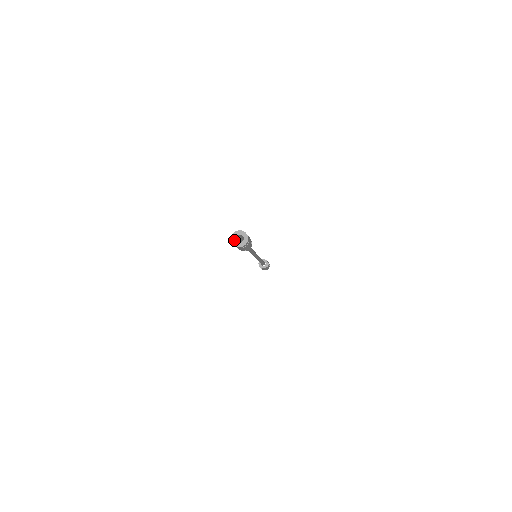
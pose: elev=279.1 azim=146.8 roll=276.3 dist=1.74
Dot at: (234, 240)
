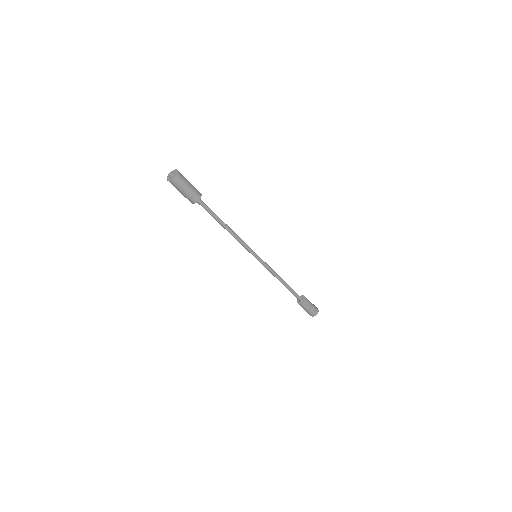
Dot at: (170, 174)
